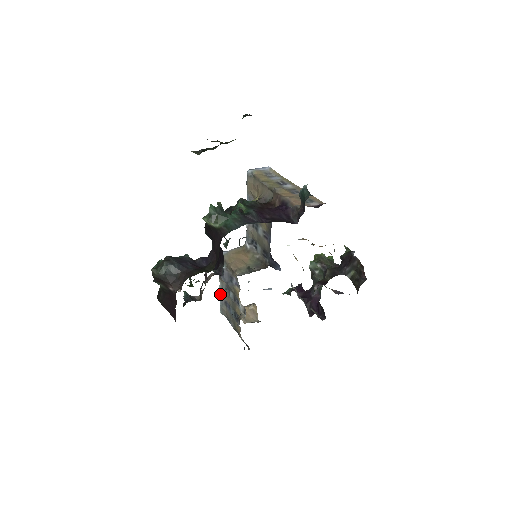
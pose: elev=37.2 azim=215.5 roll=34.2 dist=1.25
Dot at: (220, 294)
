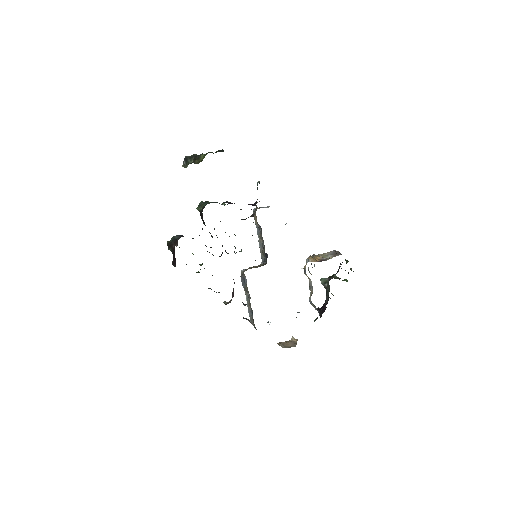
Dot at: (247, 306)
